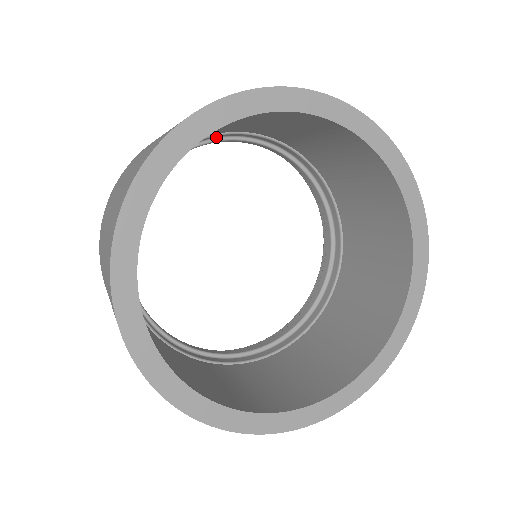
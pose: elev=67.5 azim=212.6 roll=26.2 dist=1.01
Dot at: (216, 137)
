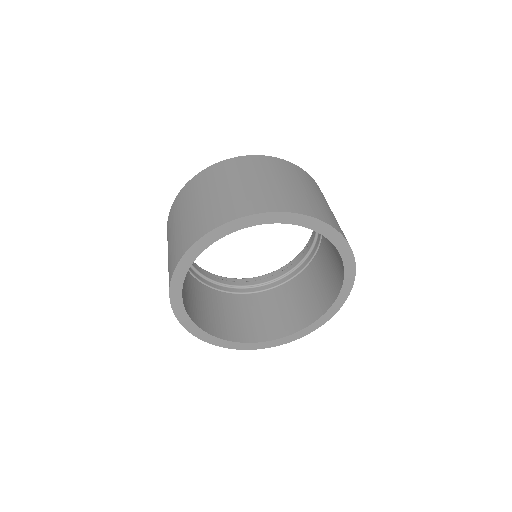
Dot at: occluded
